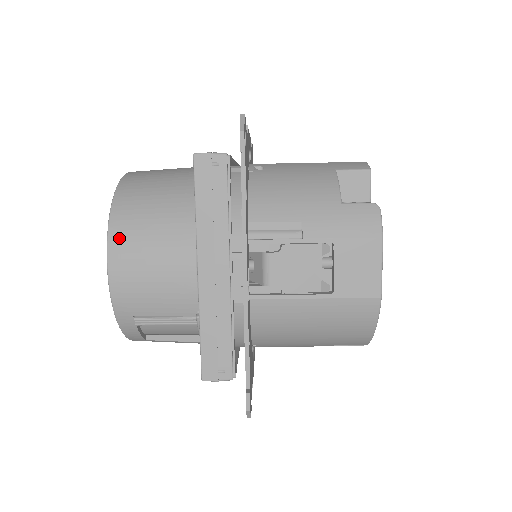
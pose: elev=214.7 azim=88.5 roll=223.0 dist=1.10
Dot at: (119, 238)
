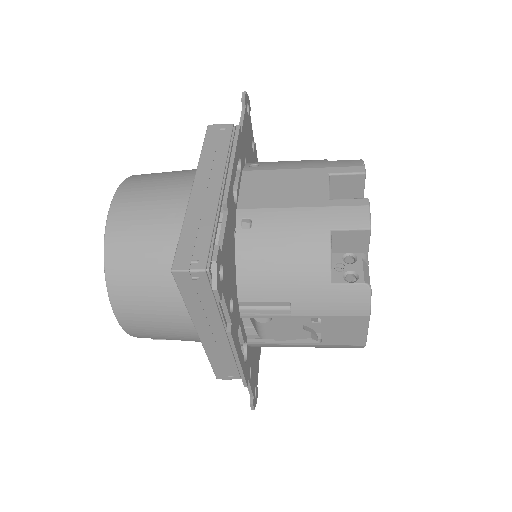
Dot at: (121, 306)
